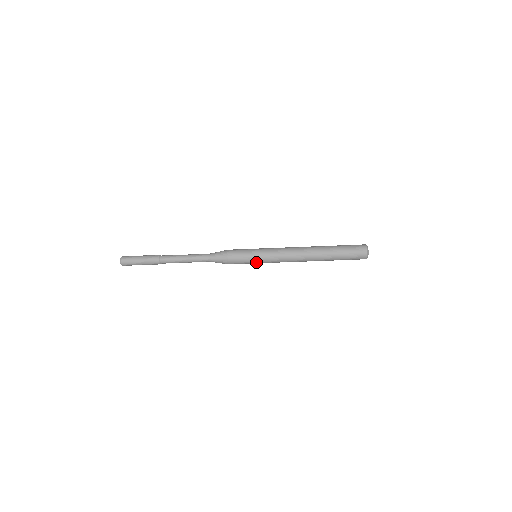
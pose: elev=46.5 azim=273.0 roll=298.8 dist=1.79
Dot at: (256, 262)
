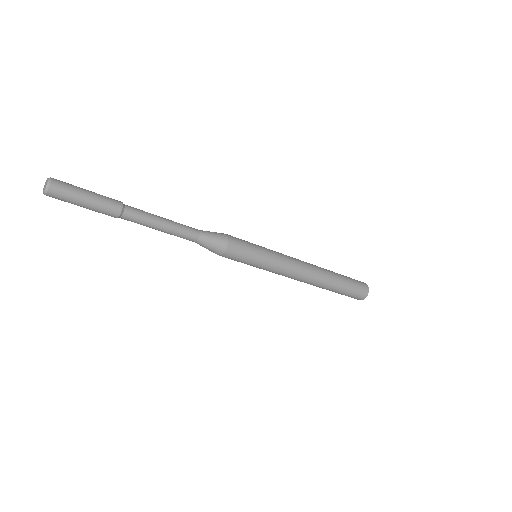
Dot at: occluded
